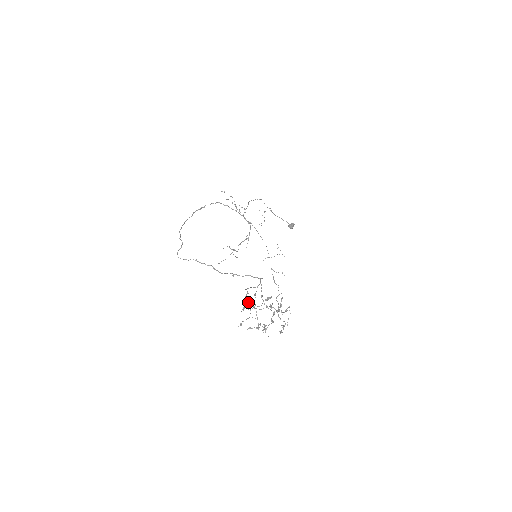
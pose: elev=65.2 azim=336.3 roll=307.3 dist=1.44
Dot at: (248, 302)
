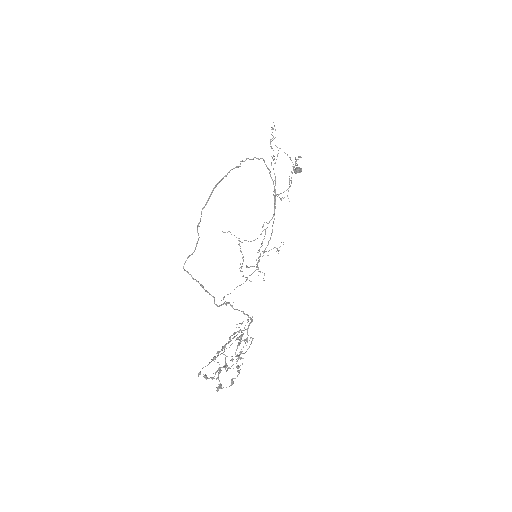
Dot at: (223, 352)
